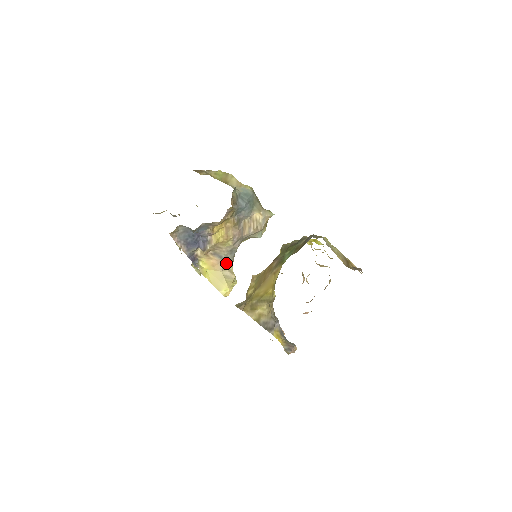
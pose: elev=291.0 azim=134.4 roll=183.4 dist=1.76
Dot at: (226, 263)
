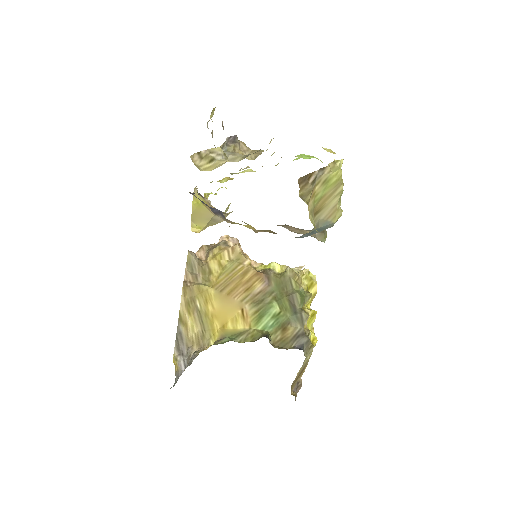
Dot at: occluded
